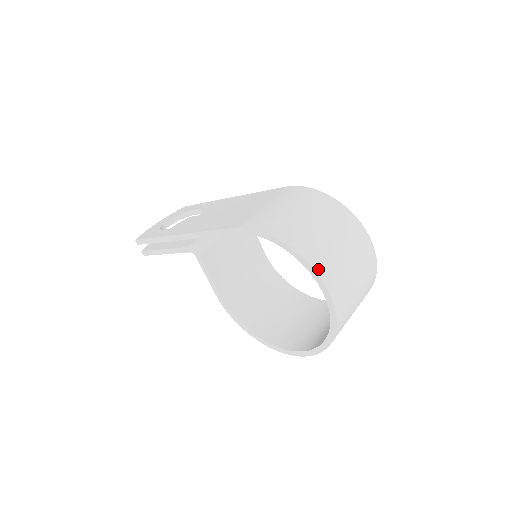
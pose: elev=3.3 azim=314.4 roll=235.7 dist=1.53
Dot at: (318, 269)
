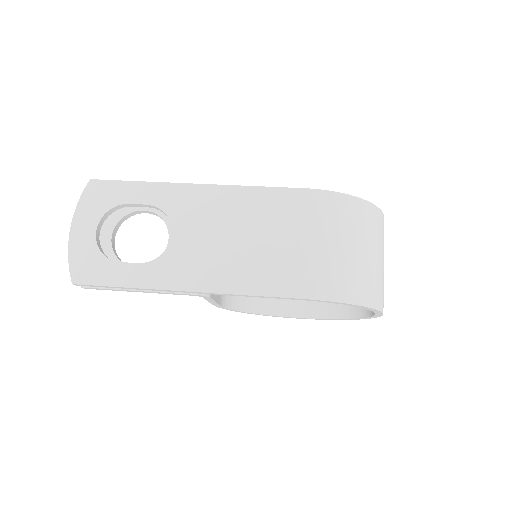
Dot at: (382, 308)
